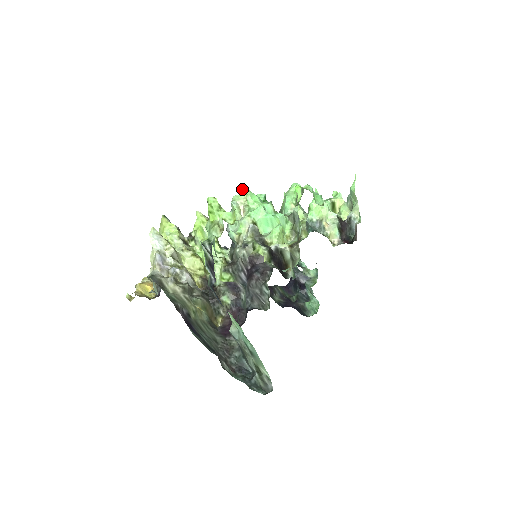
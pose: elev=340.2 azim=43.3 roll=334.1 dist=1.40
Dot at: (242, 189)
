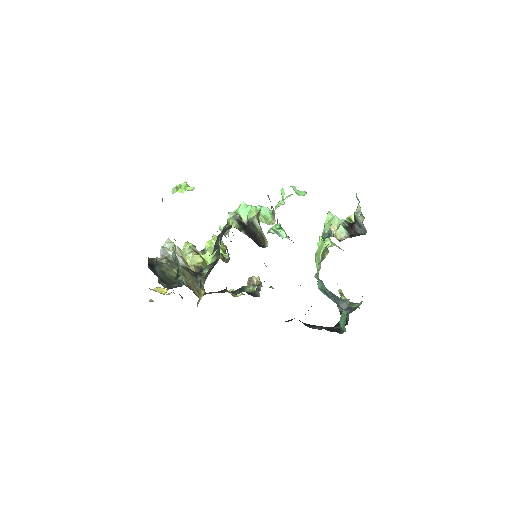
Dot at: occluded
